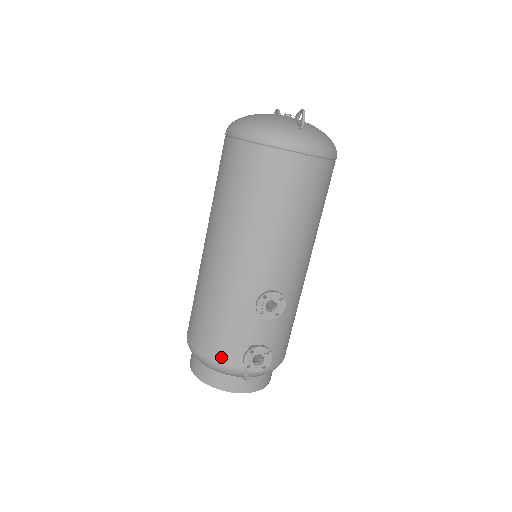
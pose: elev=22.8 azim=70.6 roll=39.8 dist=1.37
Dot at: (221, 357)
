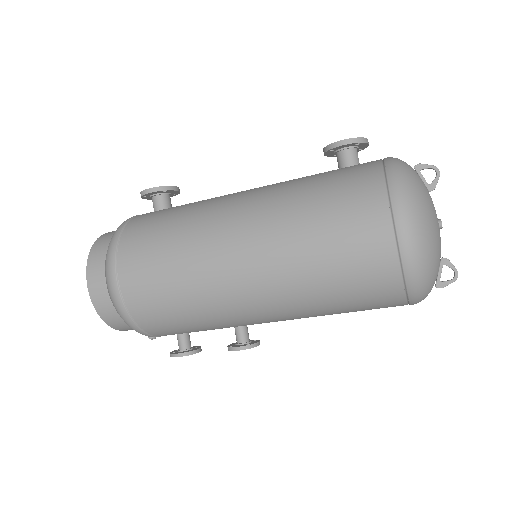
Dot at: (150, 332)
